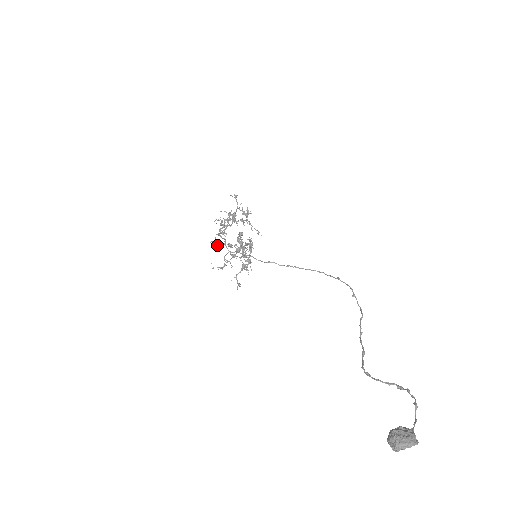
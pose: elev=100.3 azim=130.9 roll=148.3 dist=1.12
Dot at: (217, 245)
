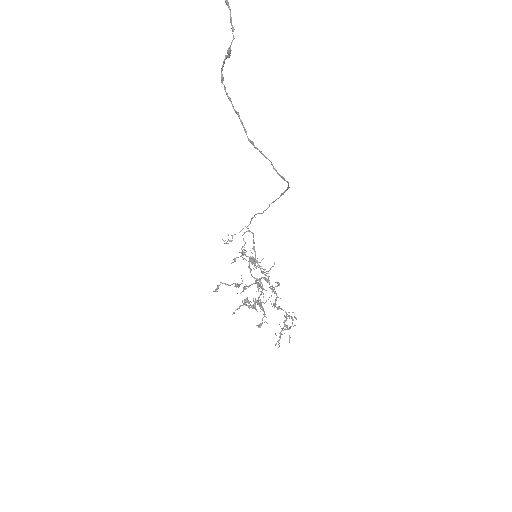
Dot at: (245, 232)
